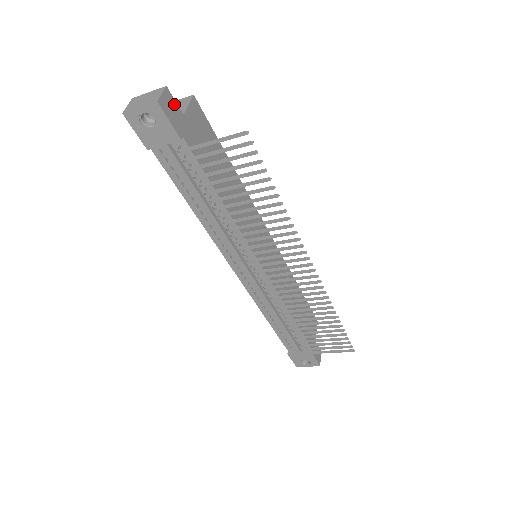
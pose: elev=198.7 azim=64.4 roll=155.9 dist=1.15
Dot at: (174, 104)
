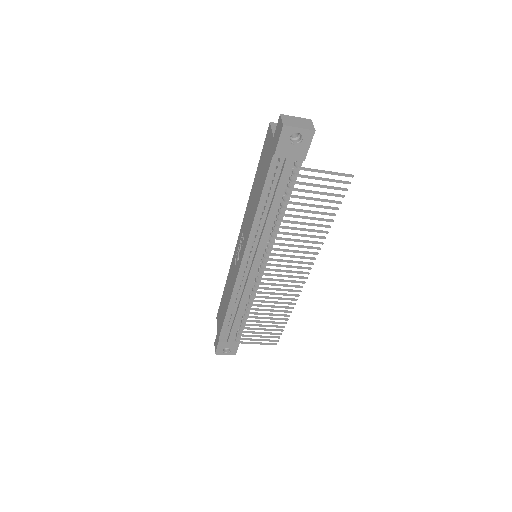
Dot at: occluded
